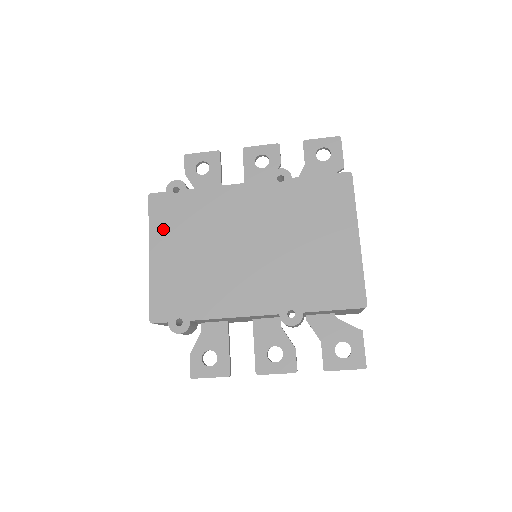
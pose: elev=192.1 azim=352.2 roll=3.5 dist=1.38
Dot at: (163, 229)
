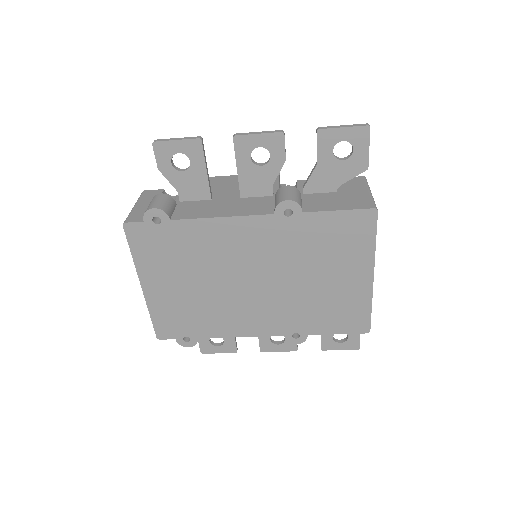
Dot at: (150, 262)
